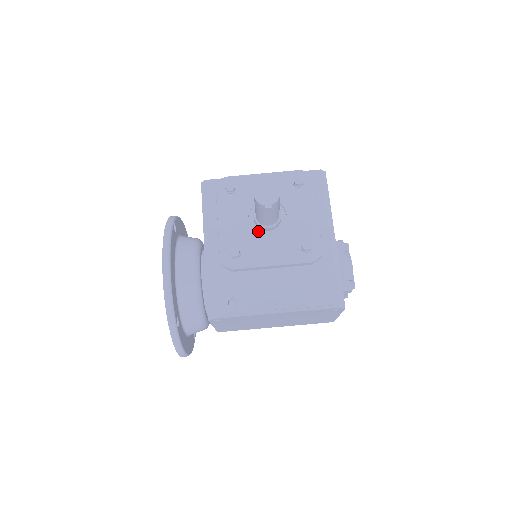
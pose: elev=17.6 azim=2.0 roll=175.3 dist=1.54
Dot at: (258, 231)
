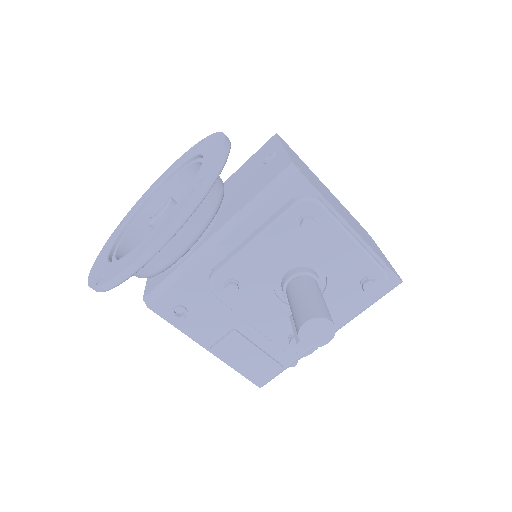
Dot at: (277, 285)
